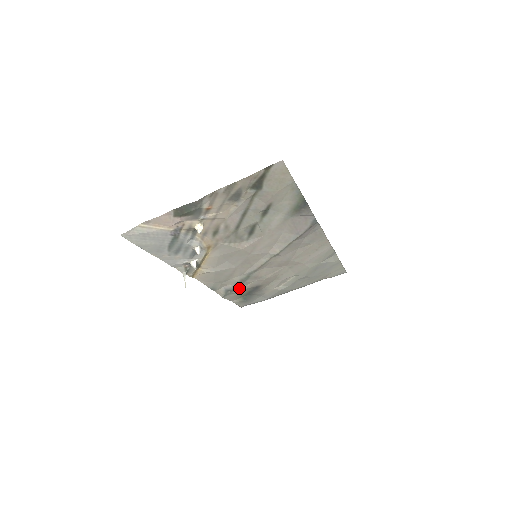
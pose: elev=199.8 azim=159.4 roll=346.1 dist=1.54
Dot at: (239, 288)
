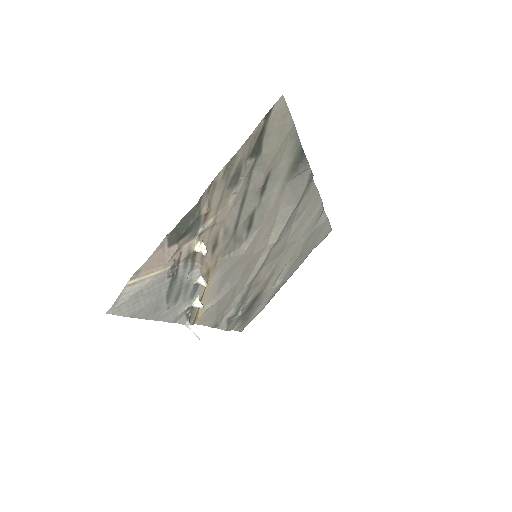
Dot at: (241, 308)
